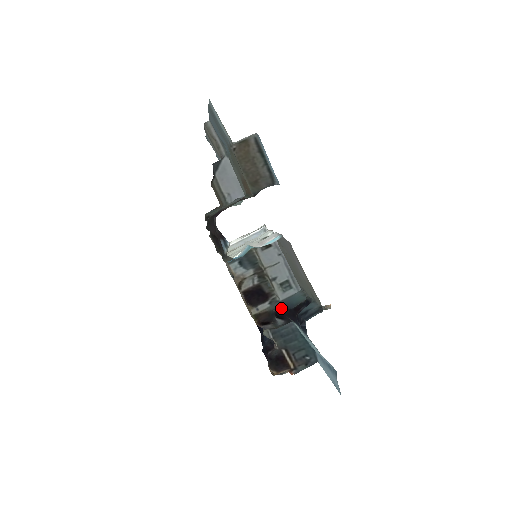
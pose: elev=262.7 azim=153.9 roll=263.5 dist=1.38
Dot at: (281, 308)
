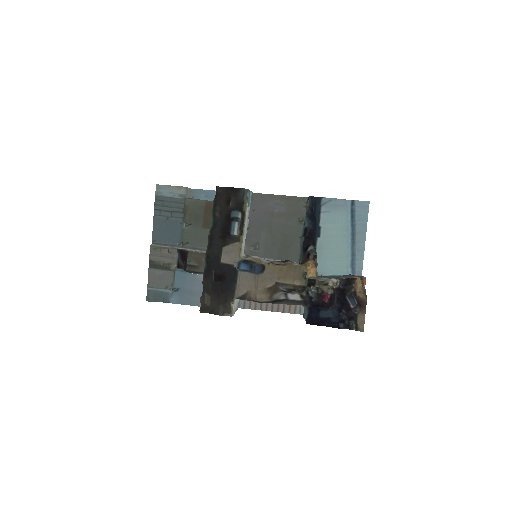
Dot at: (302, 247)
